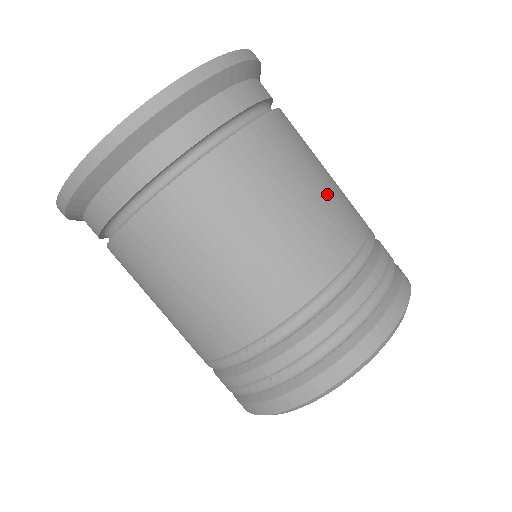
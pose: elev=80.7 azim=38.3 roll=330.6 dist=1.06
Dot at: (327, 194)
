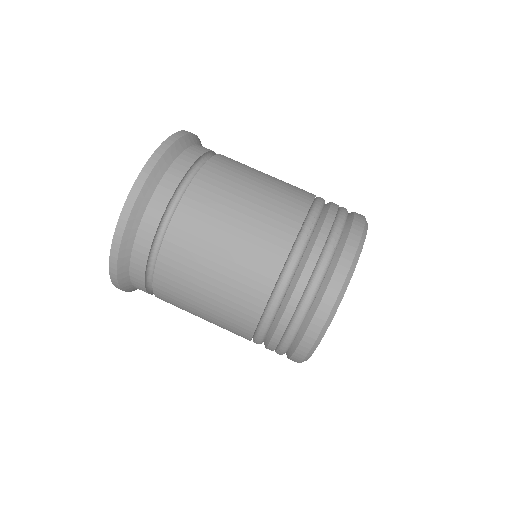
Dot at: (244, 238)
